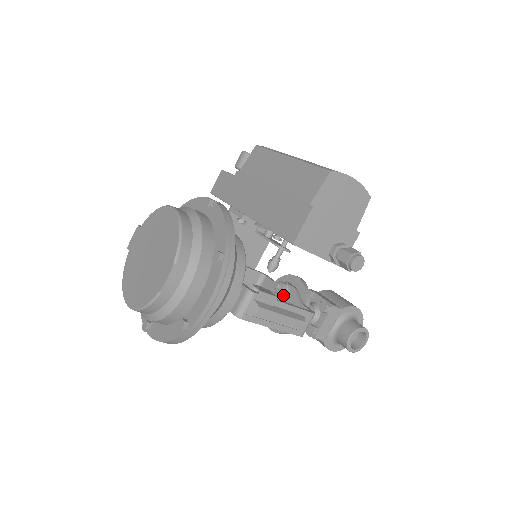
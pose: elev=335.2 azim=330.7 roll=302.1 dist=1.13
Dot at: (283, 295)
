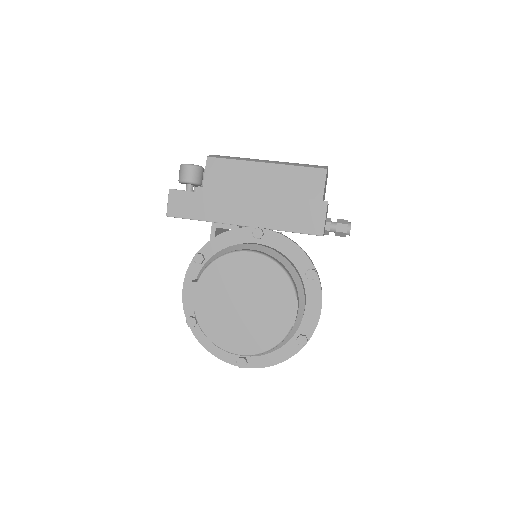
Dot at: occluded
